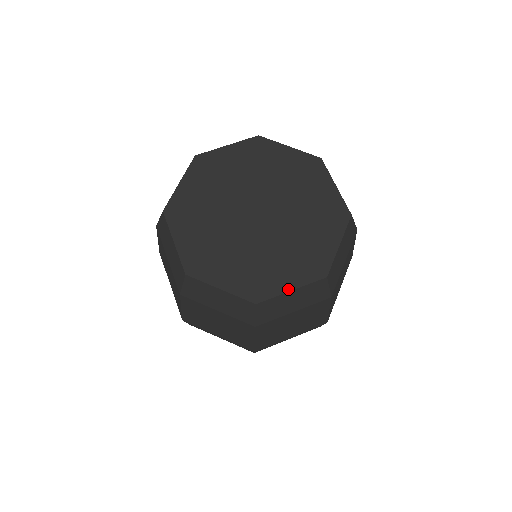
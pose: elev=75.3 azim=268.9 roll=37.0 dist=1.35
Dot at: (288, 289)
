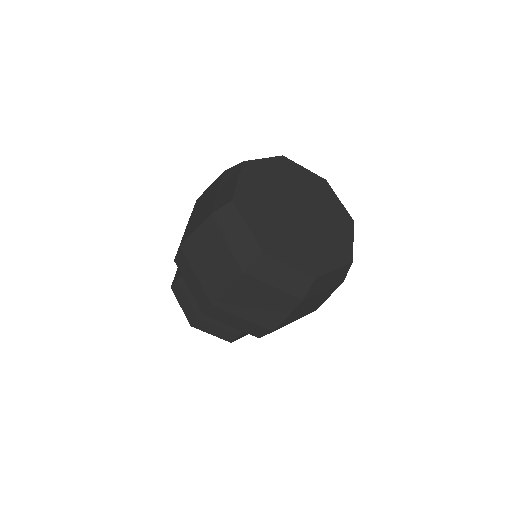
Dot at: (288, 262)
